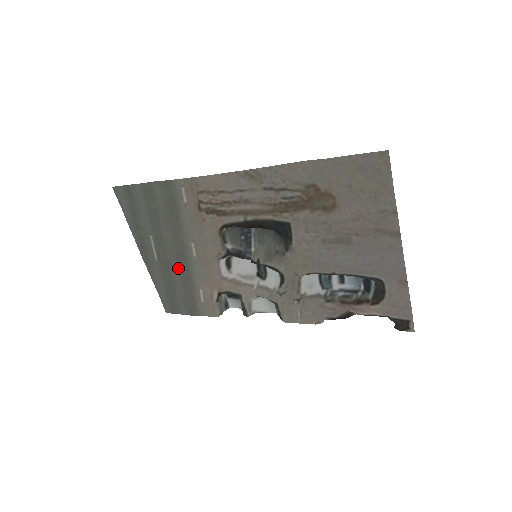
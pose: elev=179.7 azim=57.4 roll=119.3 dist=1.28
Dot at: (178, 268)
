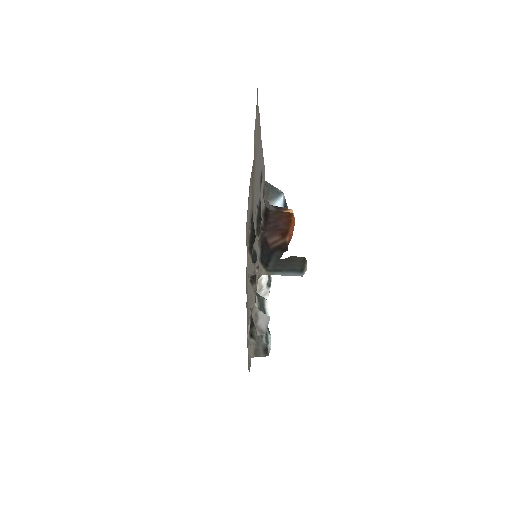
Dot at: occluded
